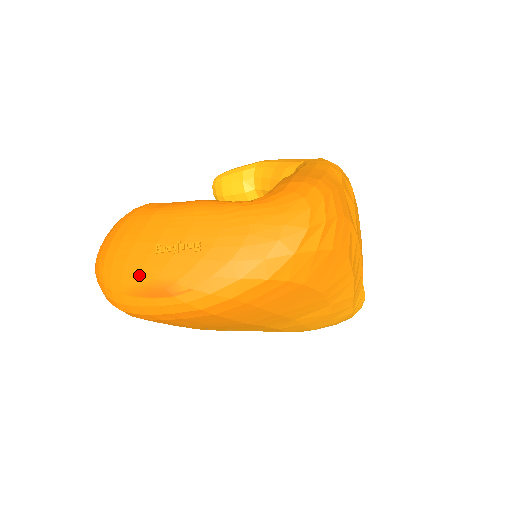
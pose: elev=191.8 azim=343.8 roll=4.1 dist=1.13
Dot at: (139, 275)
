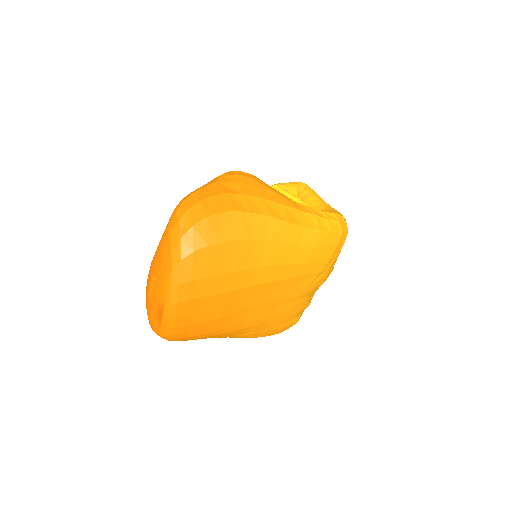
Dot at: (153, 314)
